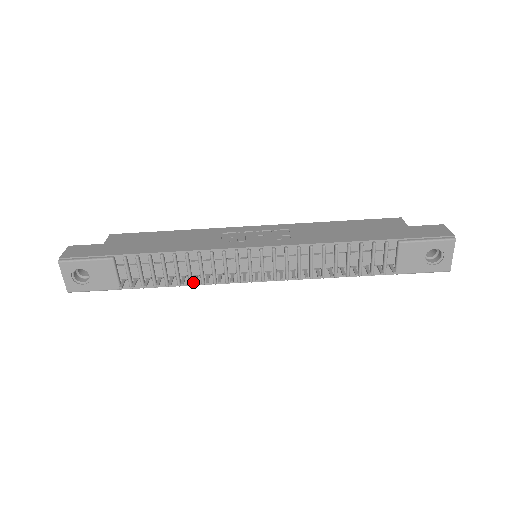
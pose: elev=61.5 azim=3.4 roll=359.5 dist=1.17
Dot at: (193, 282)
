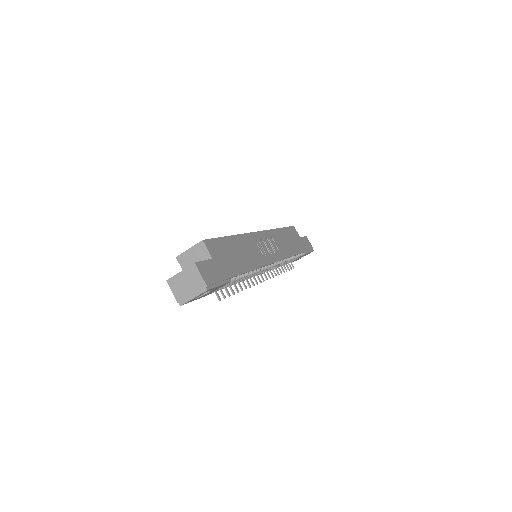
Dot at: (246, 288)
